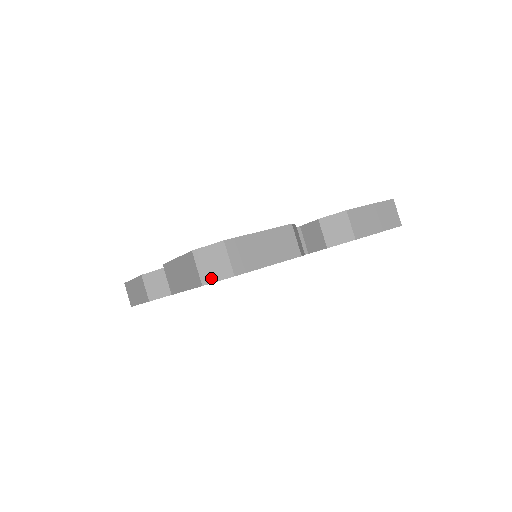
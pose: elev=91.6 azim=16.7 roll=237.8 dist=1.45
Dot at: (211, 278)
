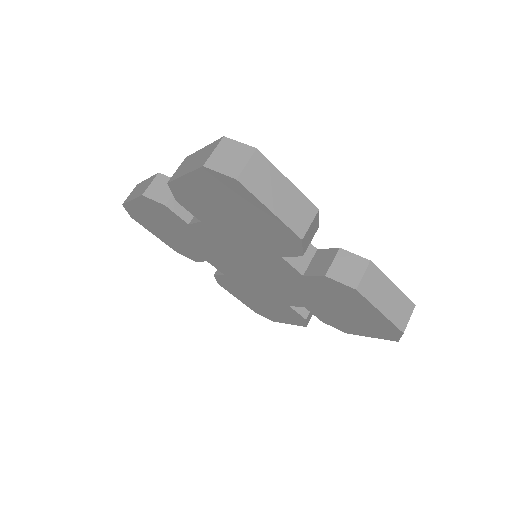
Dot at: (216, 166)
